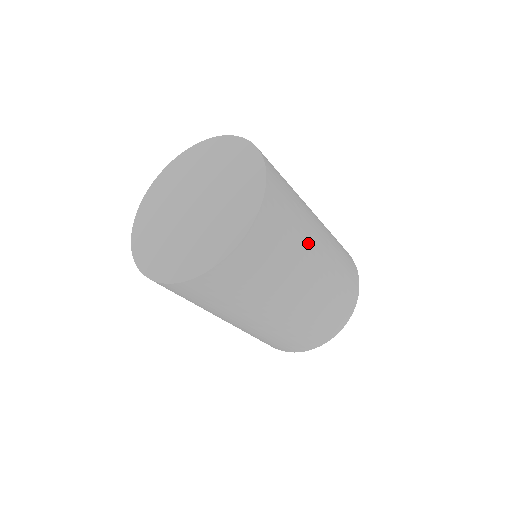
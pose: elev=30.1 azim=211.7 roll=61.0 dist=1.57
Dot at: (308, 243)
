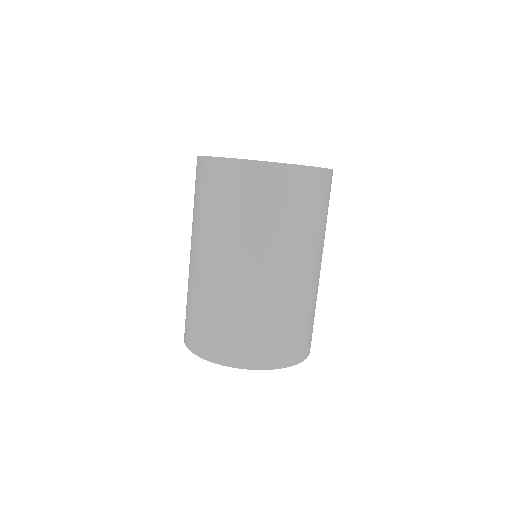
Dot at: occluded
